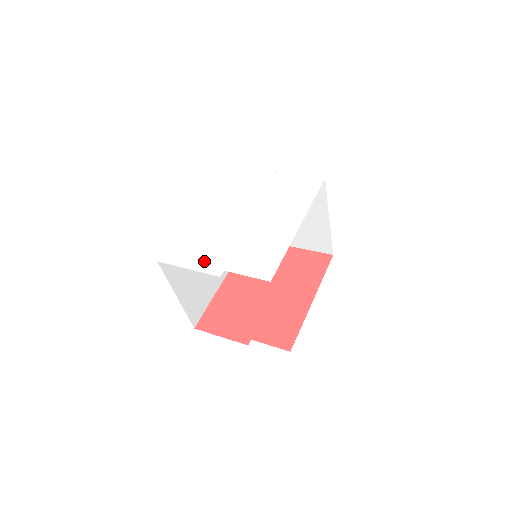
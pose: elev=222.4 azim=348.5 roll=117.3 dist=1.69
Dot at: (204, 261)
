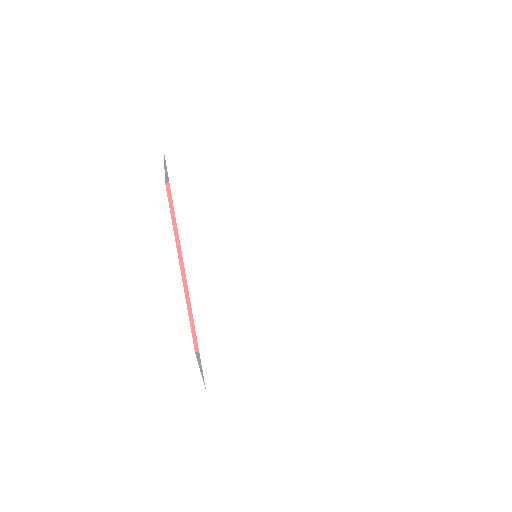
Dot at: (274, 356)
